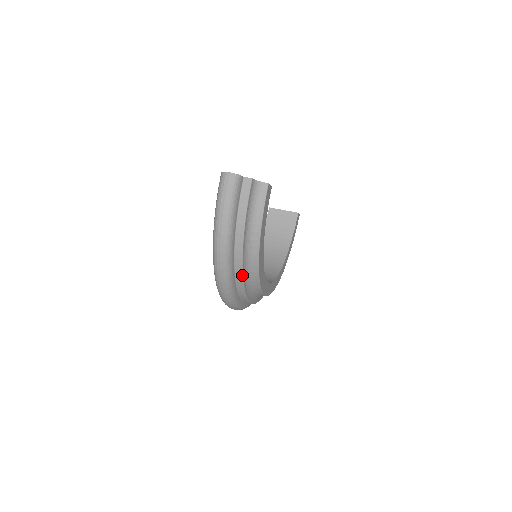
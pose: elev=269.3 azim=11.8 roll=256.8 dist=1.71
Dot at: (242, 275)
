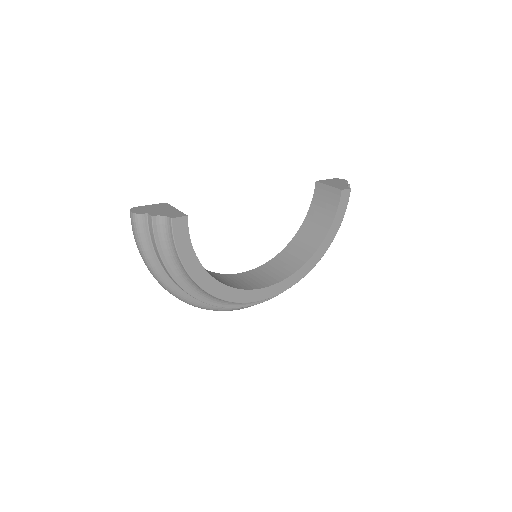
Dot at: occluded
